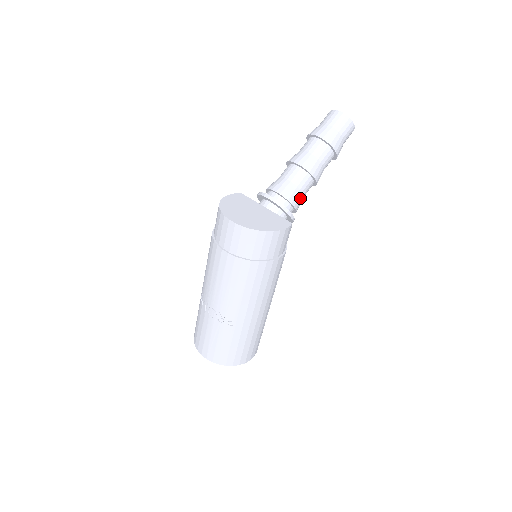
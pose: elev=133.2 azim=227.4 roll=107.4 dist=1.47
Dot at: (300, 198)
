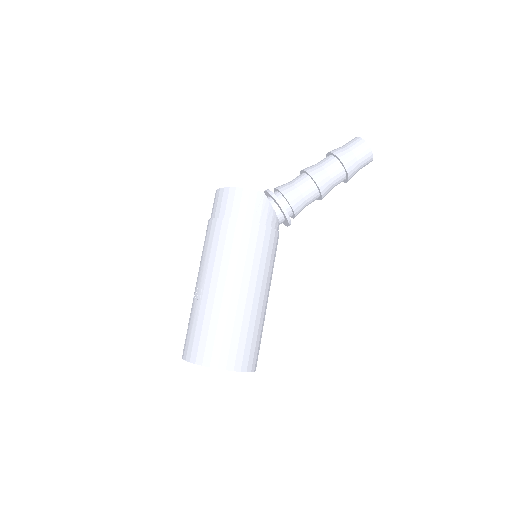
Dot at: (294, 192)
